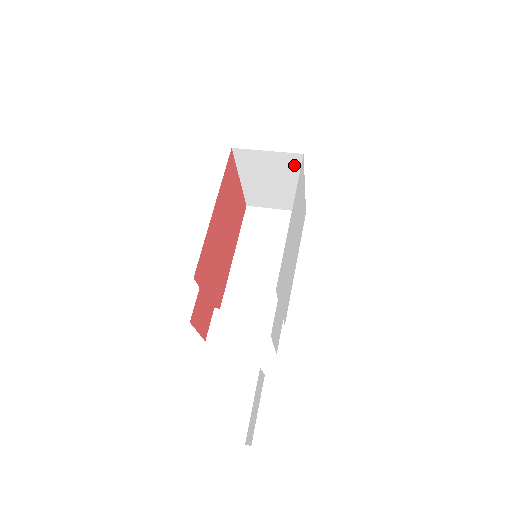
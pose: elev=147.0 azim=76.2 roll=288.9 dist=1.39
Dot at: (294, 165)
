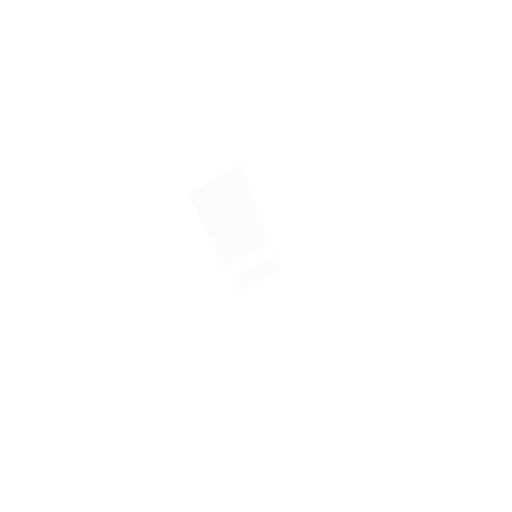
Dot at: occluded
